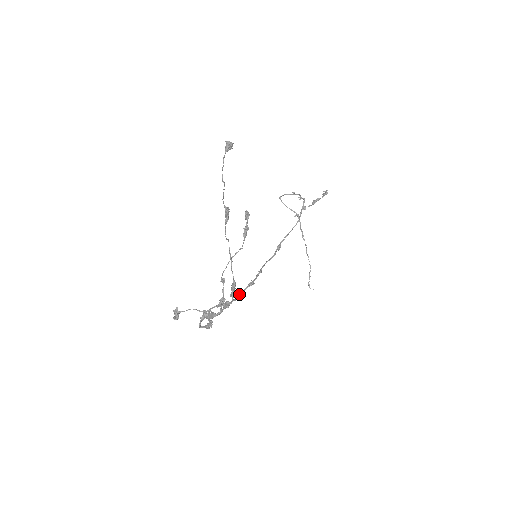
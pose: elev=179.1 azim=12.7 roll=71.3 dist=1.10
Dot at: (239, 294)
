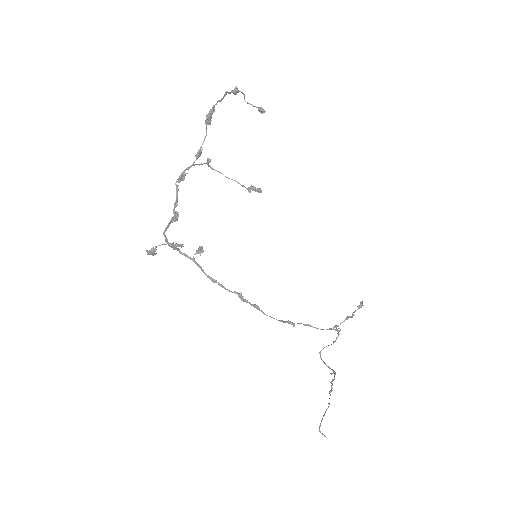
Dot at: (221, 286)
